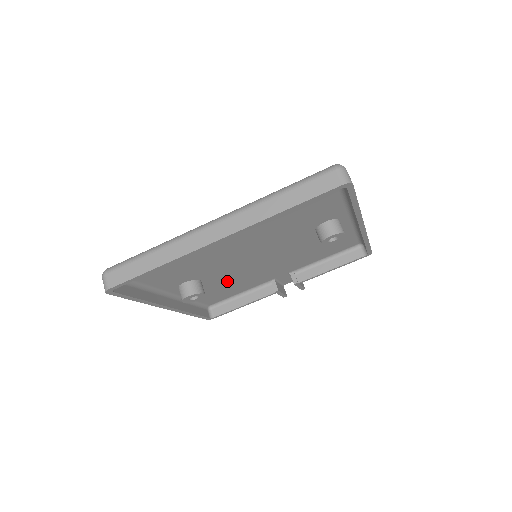
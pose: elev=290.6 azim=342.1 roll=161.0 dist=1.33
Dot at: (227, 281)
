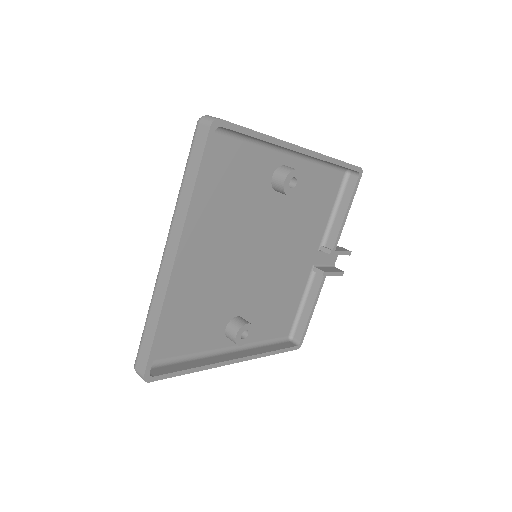
Dot at: (267, 300)
